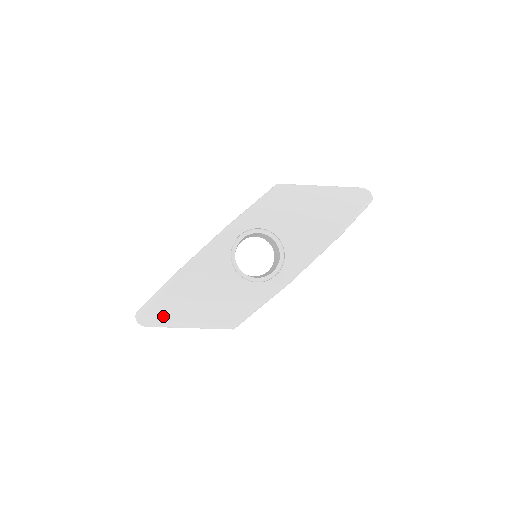
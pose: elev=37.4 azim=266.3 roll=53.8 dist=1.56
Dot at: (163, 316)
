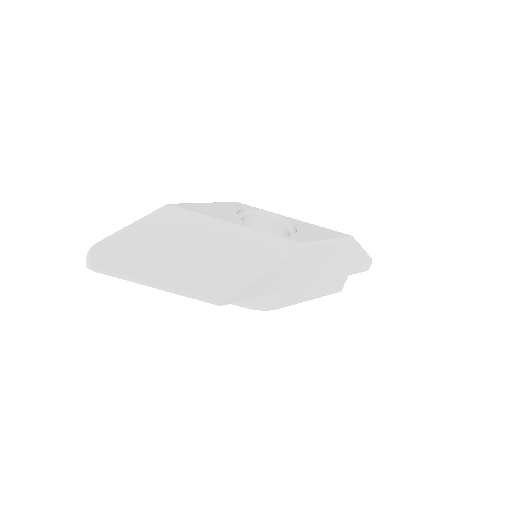
Dot at: (130, 255)
